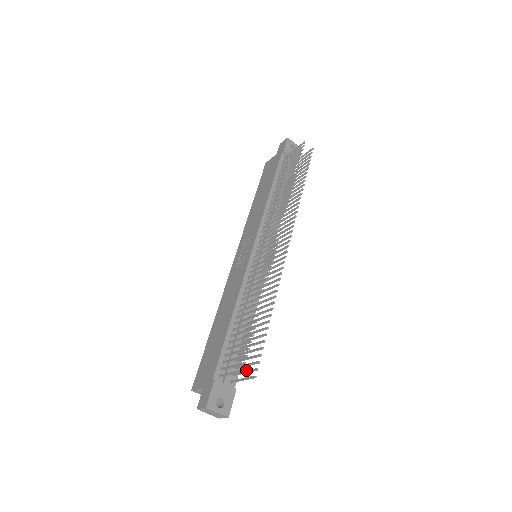
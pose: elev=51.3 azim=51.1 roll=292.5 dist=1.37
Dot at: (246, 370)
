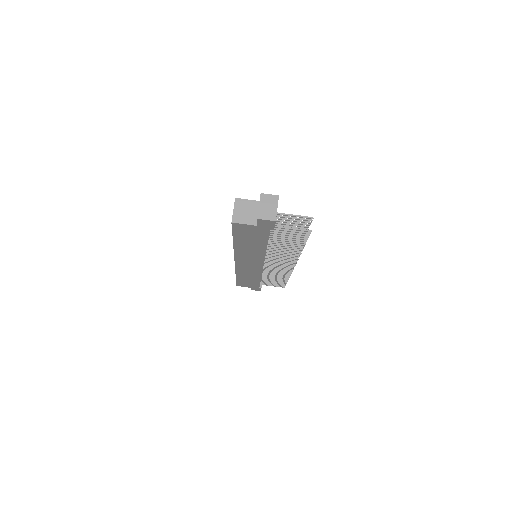
Dot at: (294, 230)
